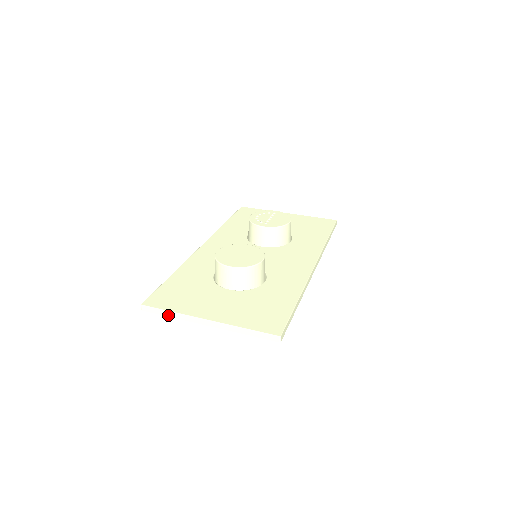
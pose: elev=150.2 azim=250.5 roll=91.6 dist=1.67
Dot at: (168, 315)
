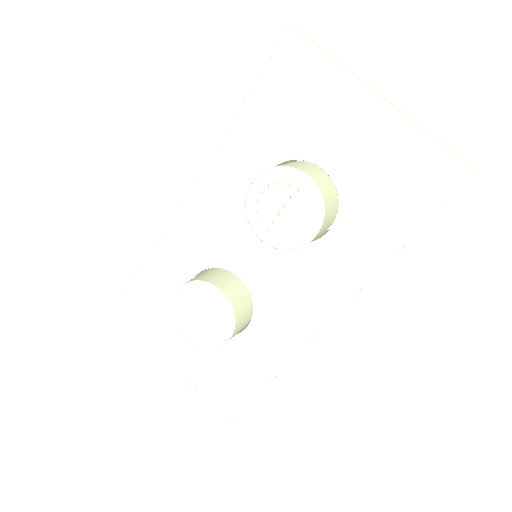
Dot at: occluded
